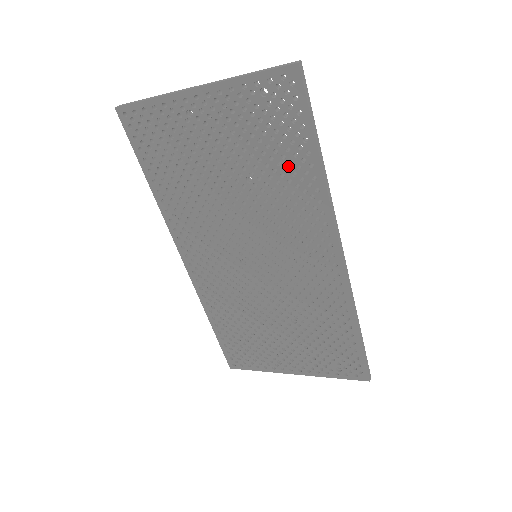
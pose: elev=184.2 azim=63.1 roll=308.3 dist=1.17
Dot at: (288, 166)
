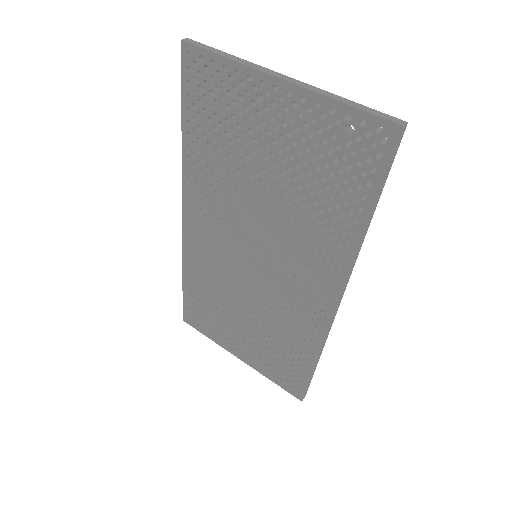
Dot at: (333, 208)
